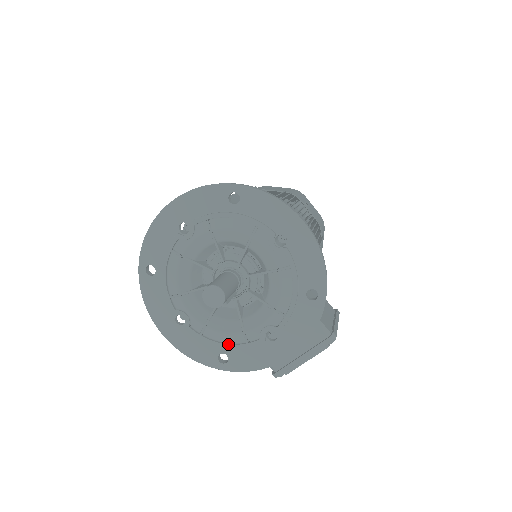
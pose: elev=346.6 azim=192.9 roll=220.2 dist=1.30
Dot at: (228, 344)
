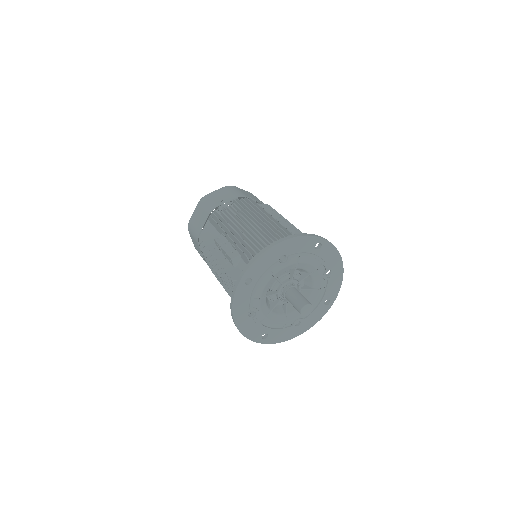
Dot at: (274, 329)
